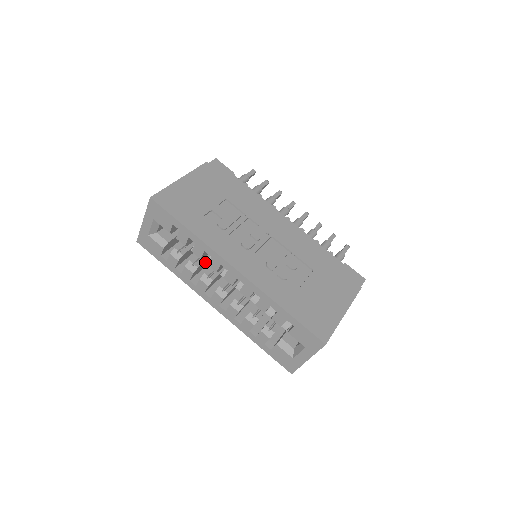
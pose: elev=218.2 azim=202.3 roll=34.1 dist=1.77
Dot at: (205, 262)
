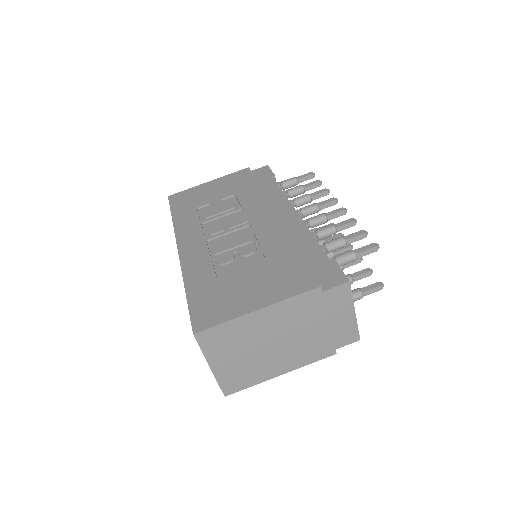
Dot at: occluded
